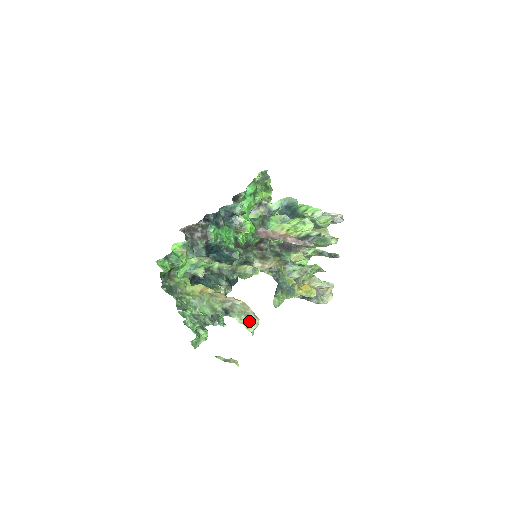
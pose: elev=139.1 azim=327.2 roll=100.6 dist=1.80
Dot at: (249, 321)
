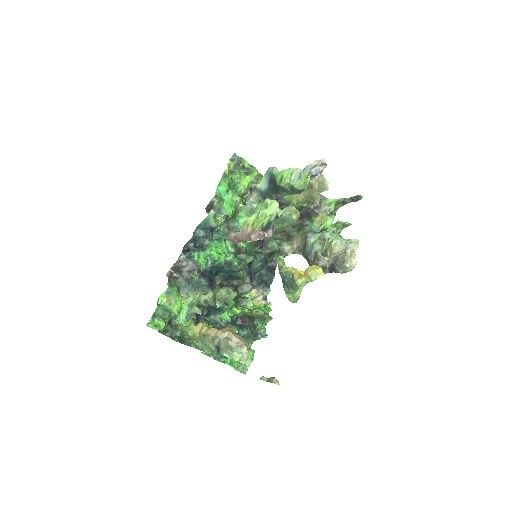
Dot at: (236, 354)
